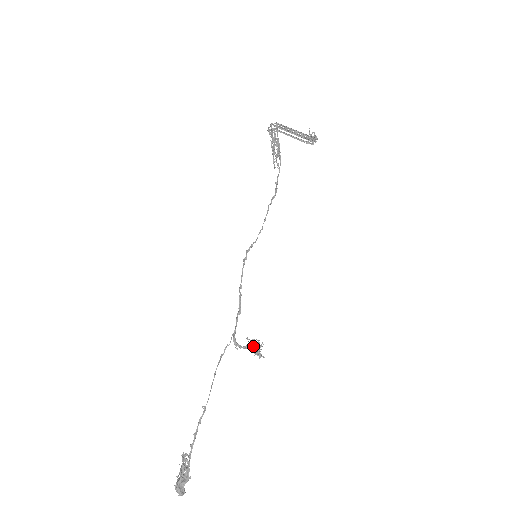
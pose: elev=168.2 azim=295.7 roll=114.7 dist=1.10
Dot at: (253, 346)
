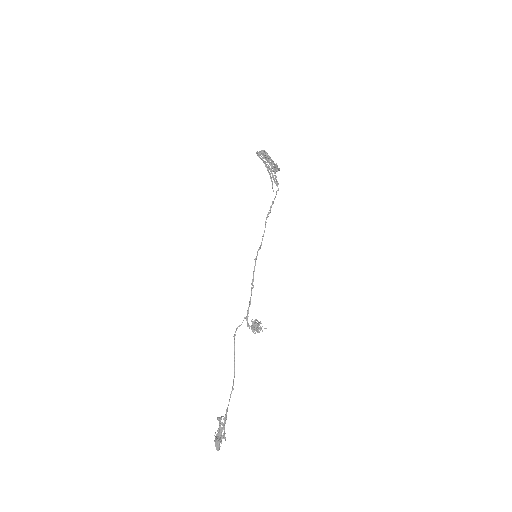
Dot at: (259, 325)
